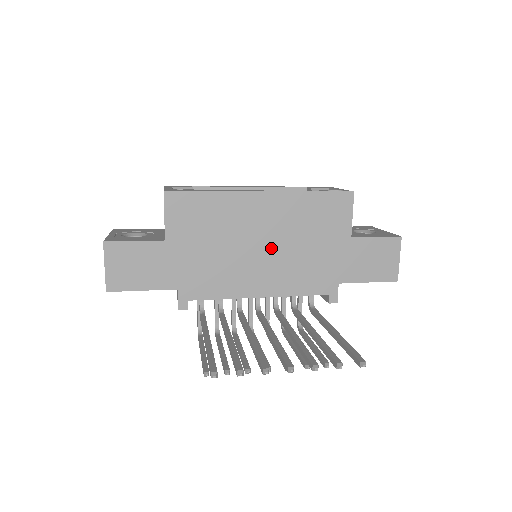
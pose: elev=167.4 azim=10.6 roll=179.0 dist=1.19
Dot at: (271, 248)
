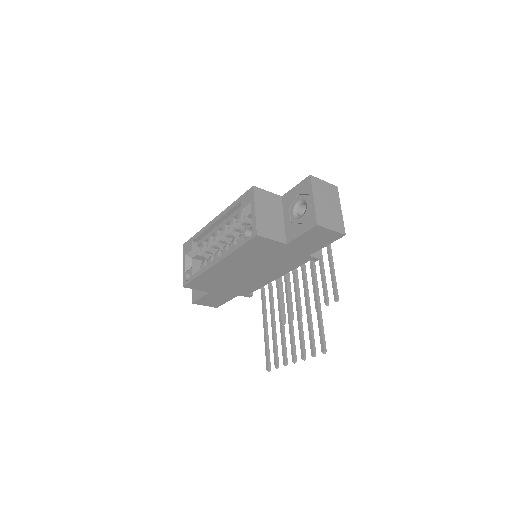
Dot at: (253, 270)
